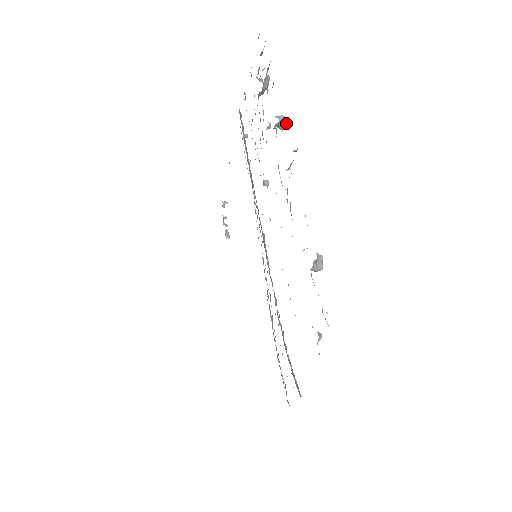
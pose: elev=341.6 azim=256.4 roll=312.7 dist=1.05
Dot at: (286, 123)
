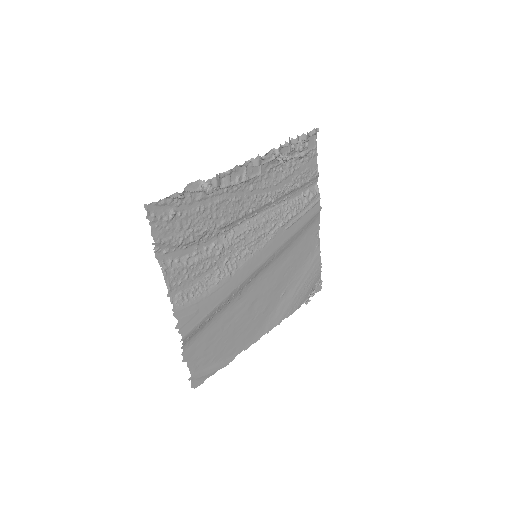
Dot at: (277, 152)
